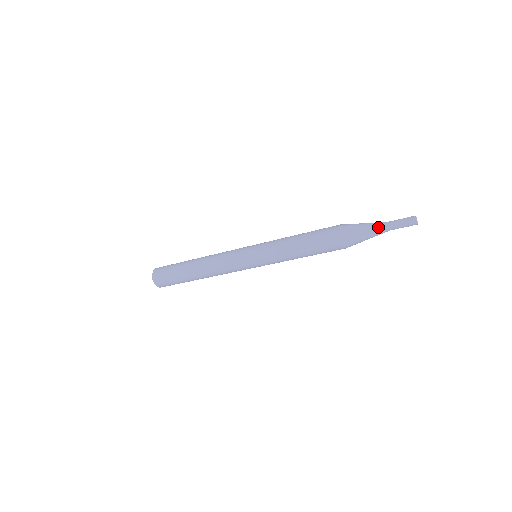
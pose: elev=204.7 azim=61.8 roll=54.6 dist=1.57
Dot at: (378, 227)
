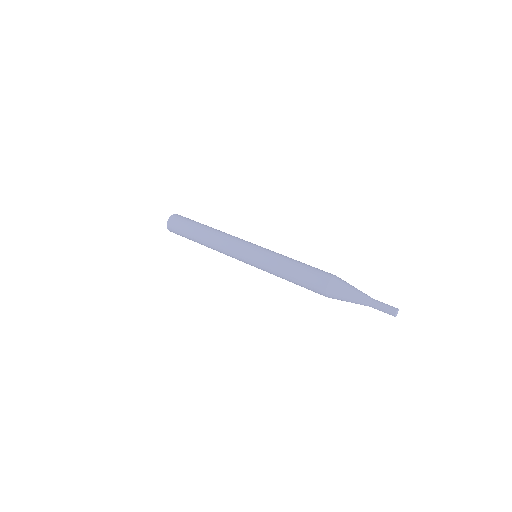
Dot at: (361, 303)
